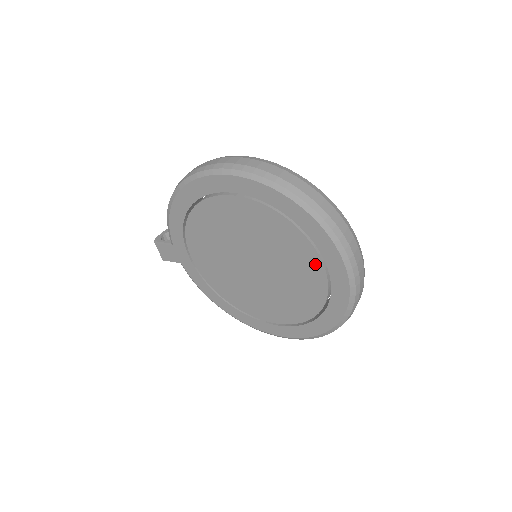
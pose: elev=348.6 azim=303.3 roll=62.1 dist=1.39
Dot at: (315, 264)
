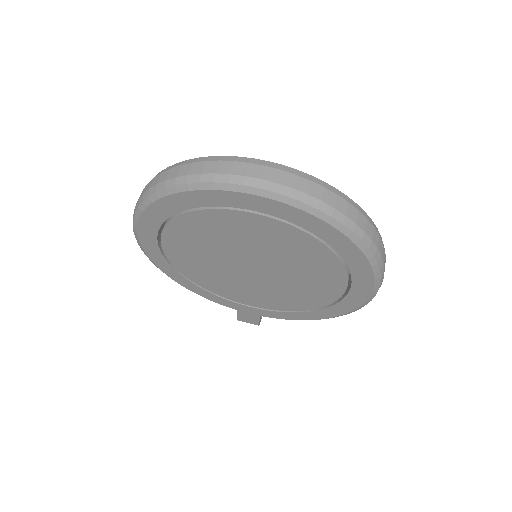
Dot at: (239, 217)
